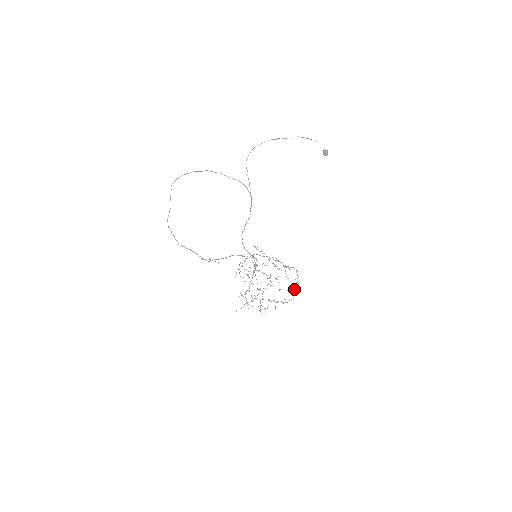
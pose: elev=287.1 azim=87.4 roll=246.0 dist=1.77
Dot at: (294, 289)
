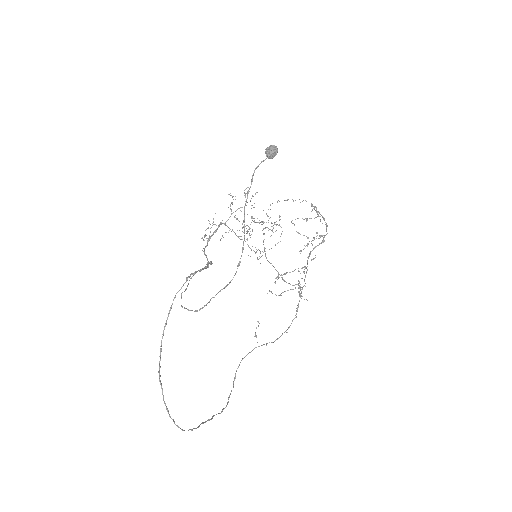
Dot at: occluded
